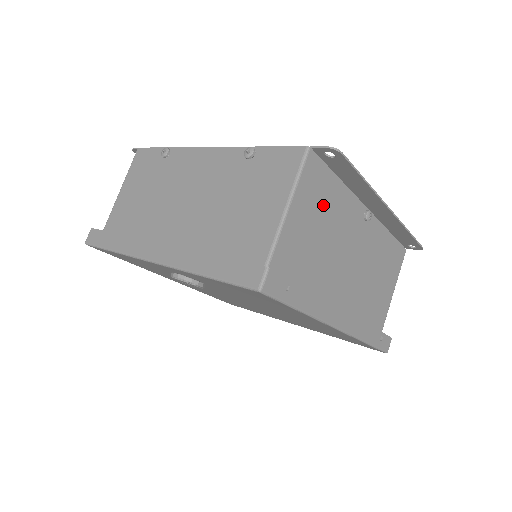
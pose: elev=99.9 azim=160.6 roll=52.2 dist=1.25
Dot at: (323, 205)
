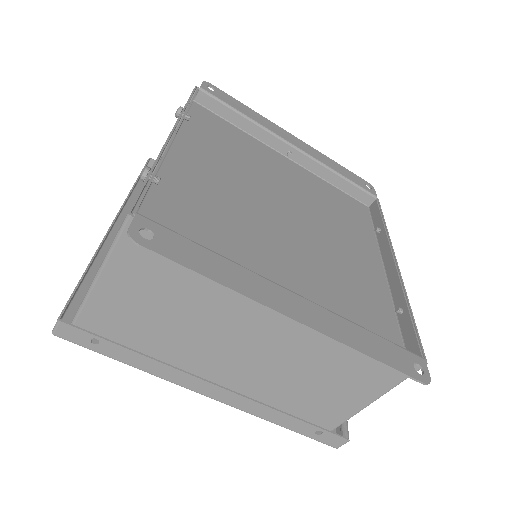
Dot at: (174, 278)
